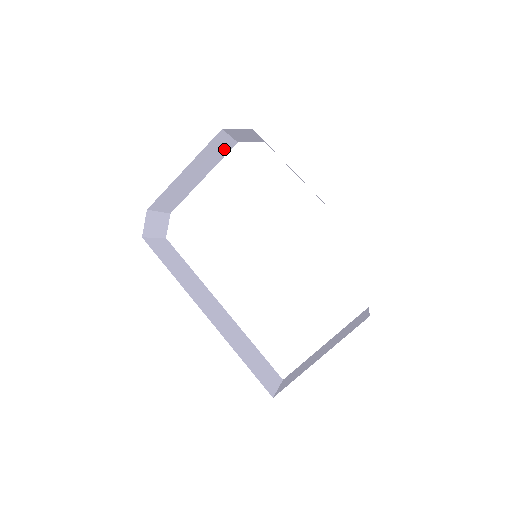
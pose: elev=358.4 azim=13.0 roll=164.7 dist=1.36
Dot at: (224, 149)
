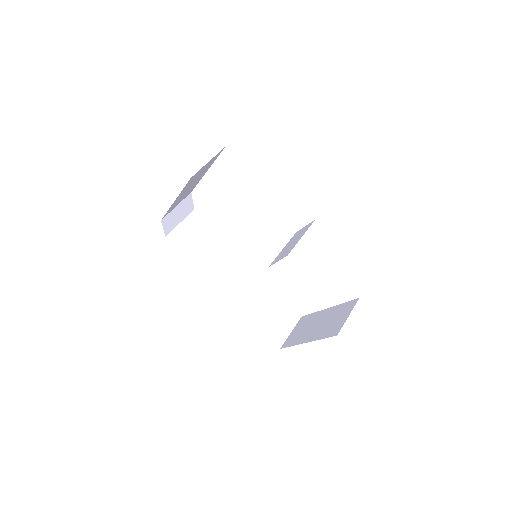
Dot at: (211, 161)
